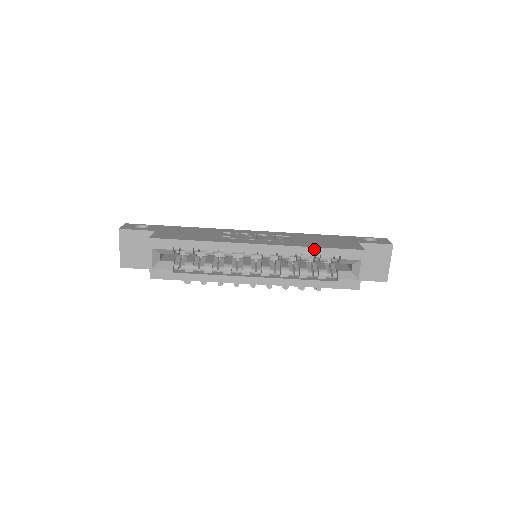
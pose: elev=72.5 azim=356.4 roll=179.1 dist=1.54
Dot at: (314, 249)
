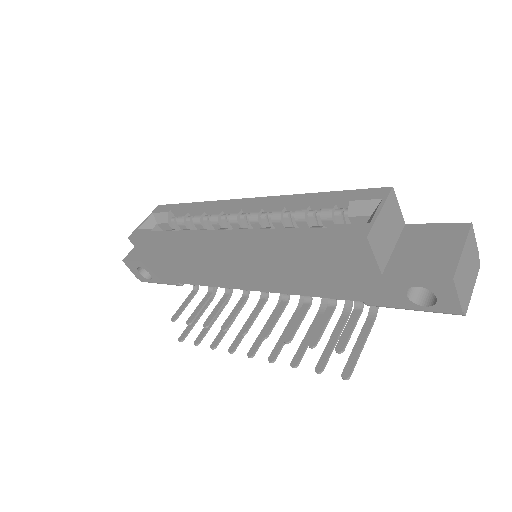
Dot at: (315, 195)
